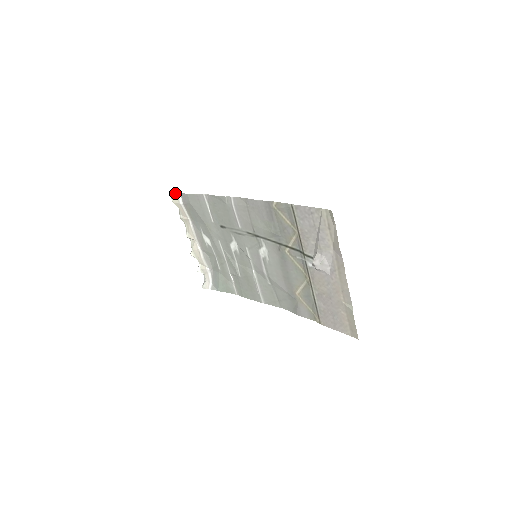
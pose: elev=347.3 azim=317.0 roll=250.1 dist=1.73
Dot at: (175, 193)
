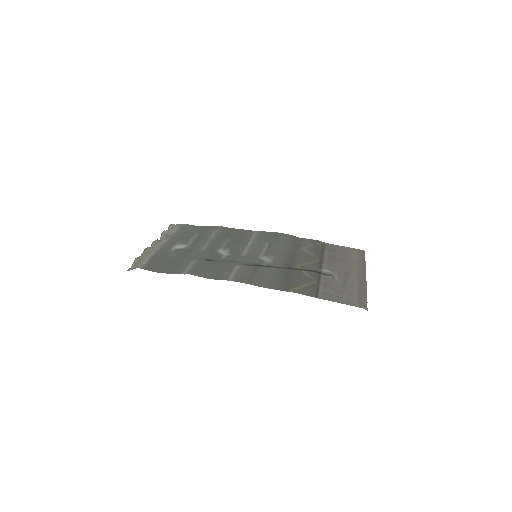
Dot at: occluded
